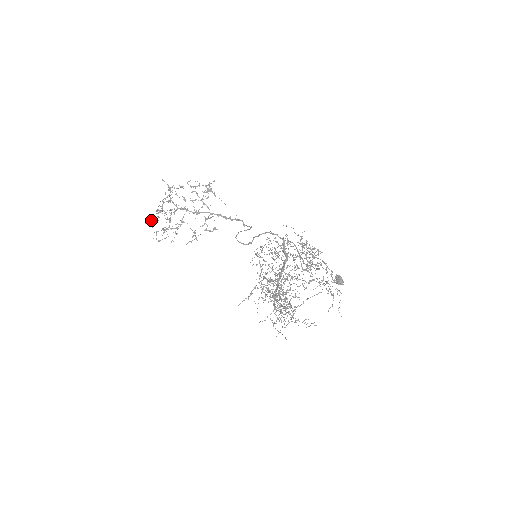
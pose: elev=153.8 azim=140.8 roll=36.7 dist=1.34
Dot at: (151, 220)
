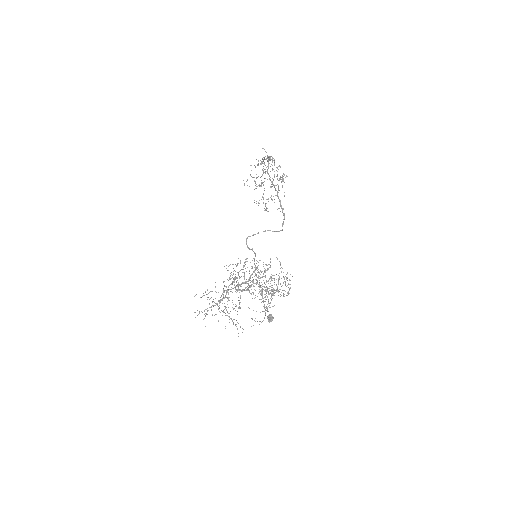
Dot at: occluded
